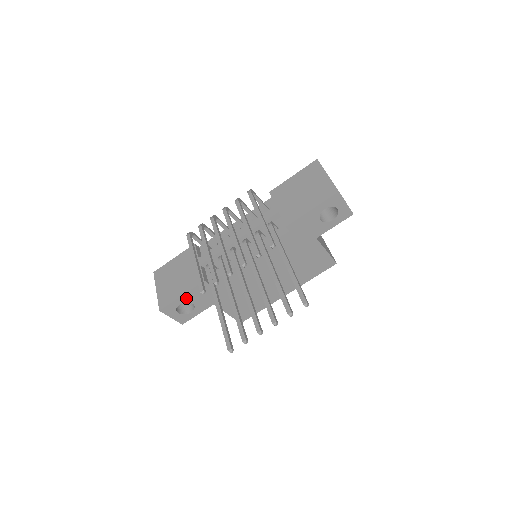
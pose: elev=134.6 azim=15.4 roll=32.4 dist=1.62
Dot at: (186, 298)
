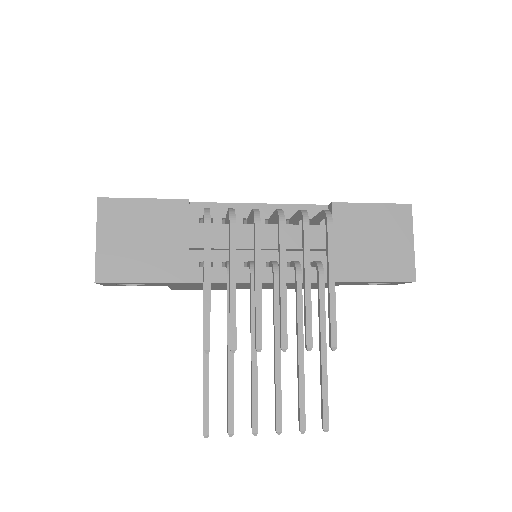
Dot at: (144, 283)
